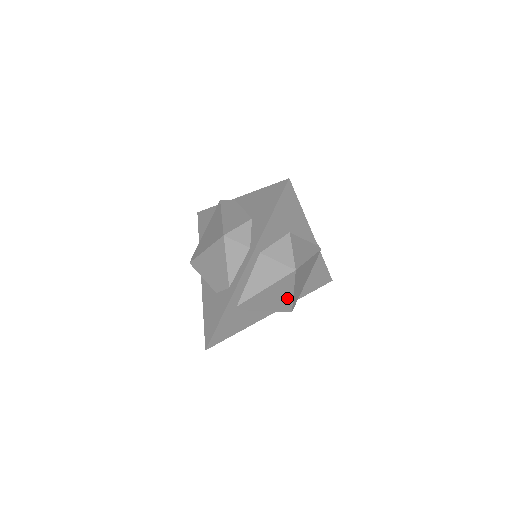
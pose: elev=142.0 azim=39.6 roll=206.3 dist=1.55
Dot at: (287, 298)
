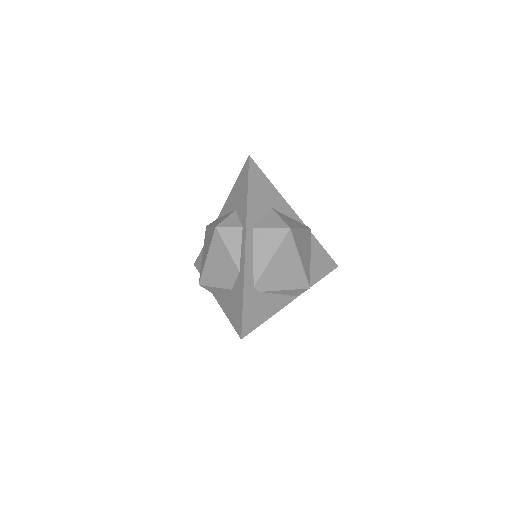
Dot at: (298, 269)
